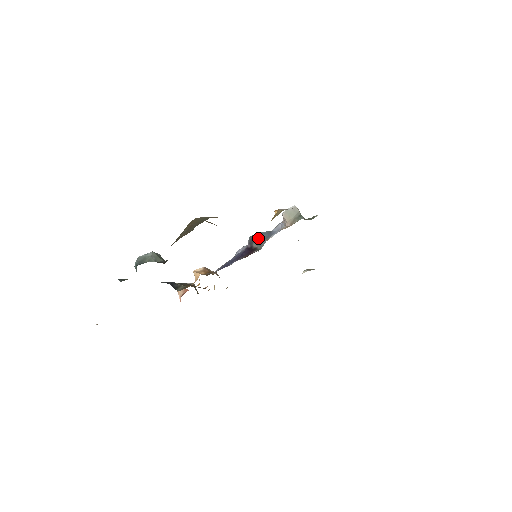
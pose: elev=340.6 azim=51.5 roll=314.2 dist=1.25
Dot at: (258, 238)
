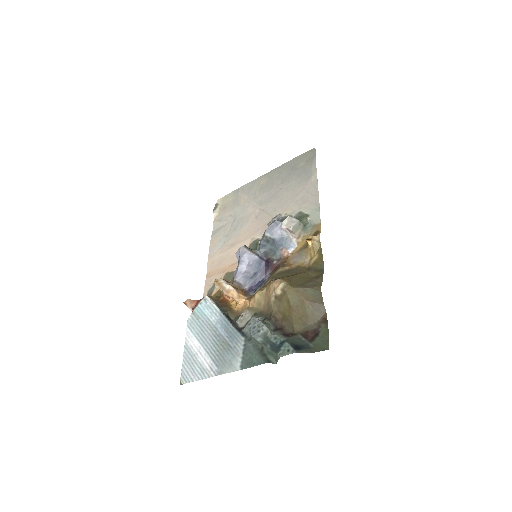
Dot at: (272, 251)
